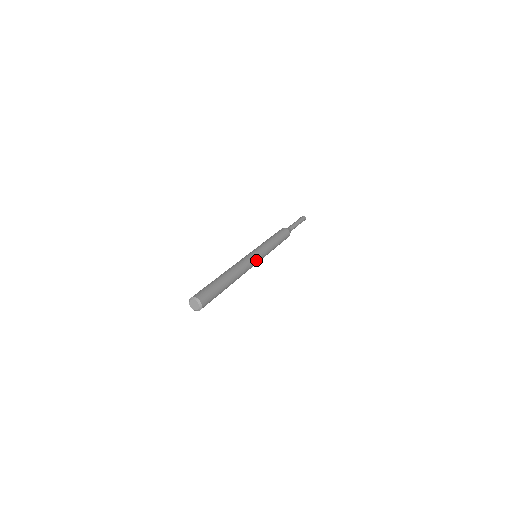
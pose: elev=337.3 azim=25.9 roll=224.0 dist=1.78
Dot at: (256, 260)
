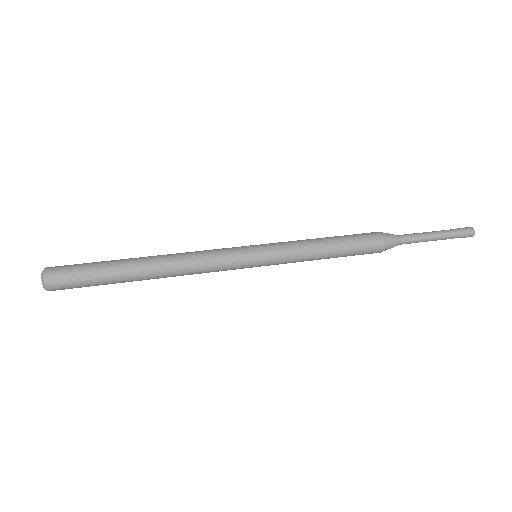
Dot at: (237, 262)
